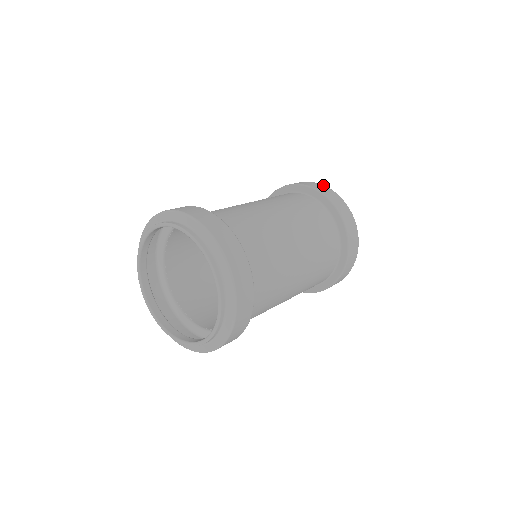
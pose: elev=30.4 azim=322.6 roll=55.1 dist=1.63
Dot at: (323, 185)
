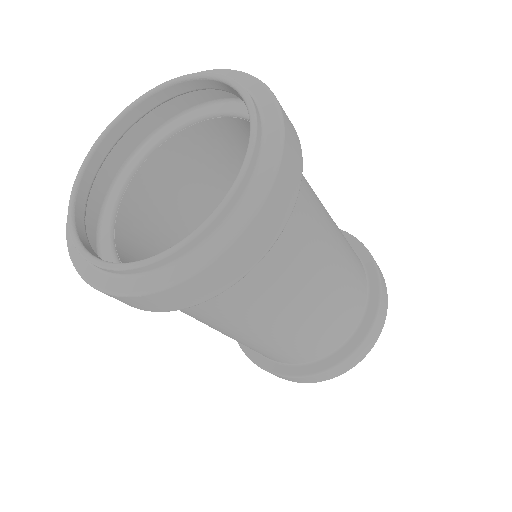
Dot at: occluded
